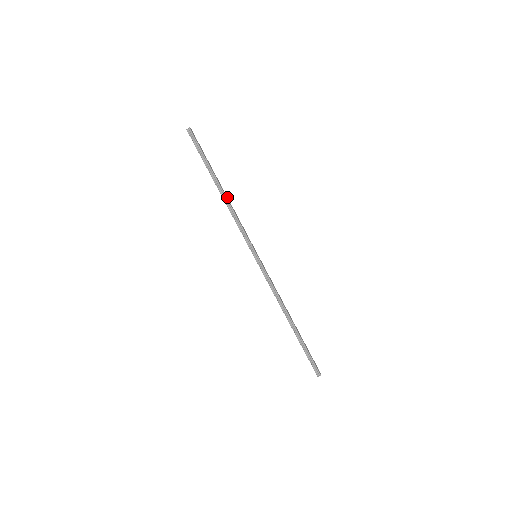
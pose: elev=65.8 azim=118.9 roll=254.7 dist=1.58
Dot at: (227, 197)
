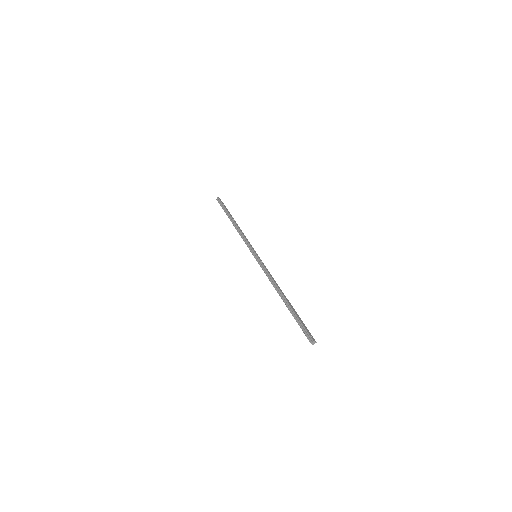
Dot at: (238, 226)
